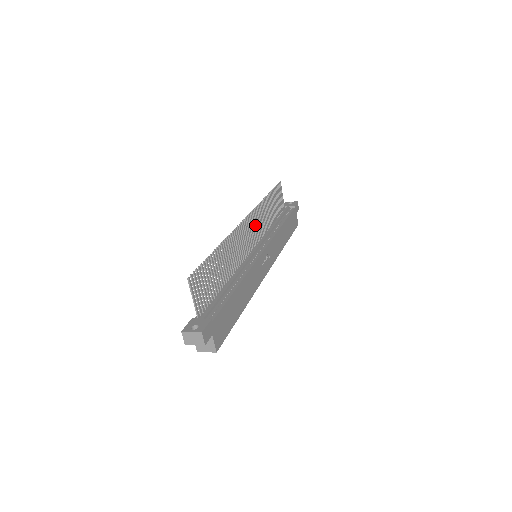
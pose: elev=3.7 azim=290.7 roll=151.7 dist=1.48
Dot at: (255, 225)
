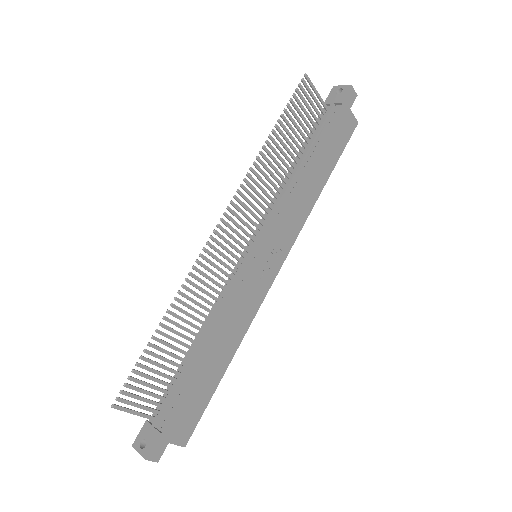
Dot at: occluded
